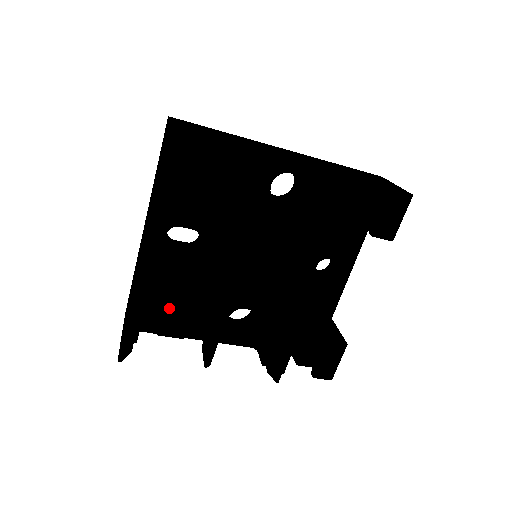
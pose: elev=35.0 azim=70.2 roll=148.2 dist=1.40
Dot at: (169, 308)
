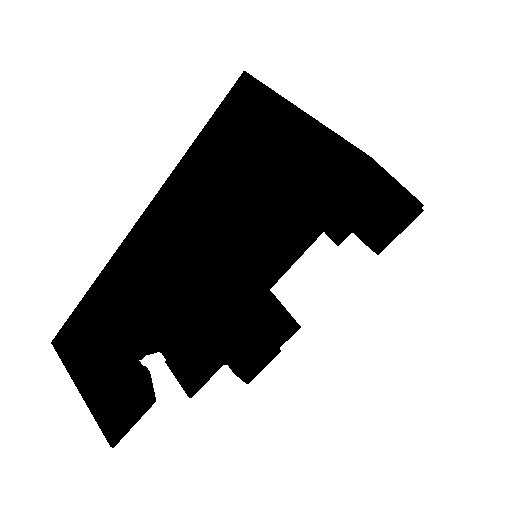
Dot at: (144, 336)
